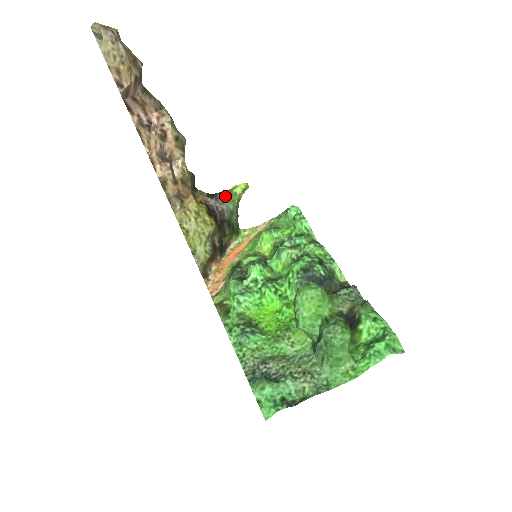
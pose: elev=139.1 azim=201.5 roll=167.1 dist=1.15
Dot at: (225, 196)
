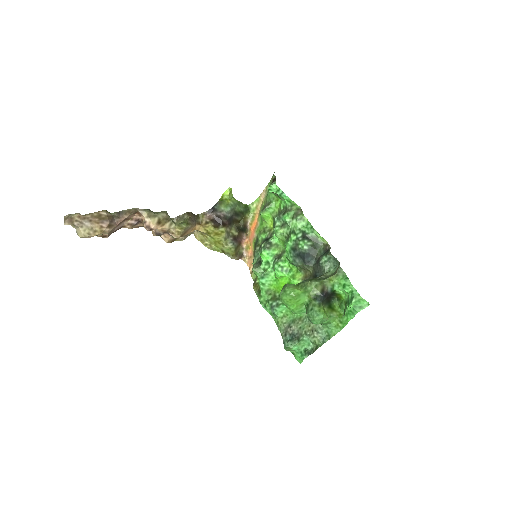
Dot at: (220, 205)
